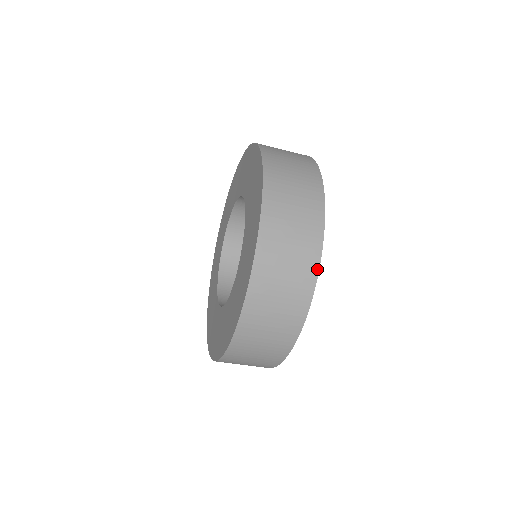
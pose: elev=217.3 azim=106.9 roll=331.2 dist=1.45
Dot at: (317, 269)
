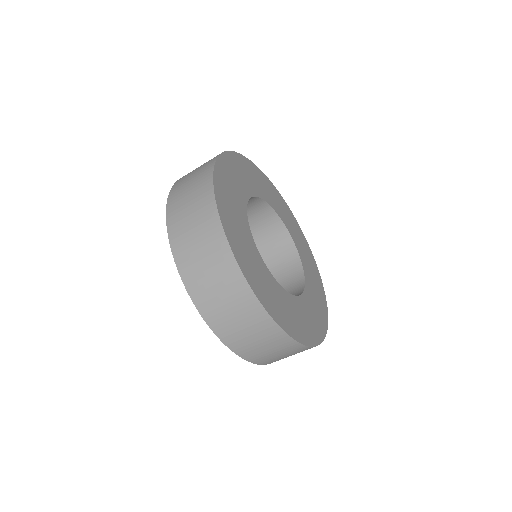
Dot at: (214, 202)
